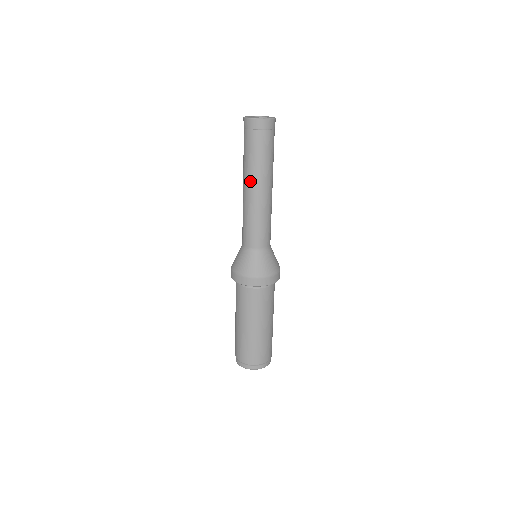
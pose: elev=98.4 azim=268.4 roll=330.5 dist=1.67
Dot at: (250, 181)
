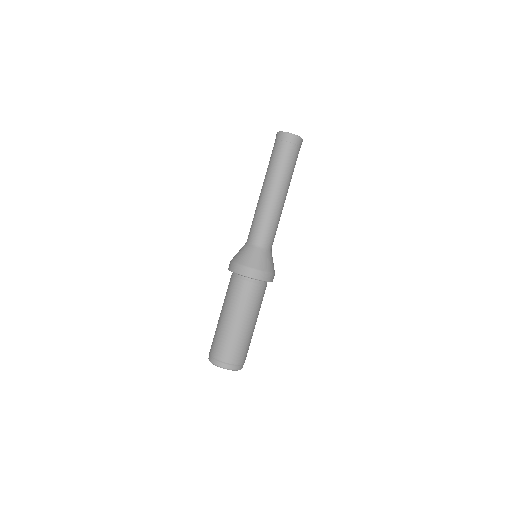
Dot at: (267, 182)
